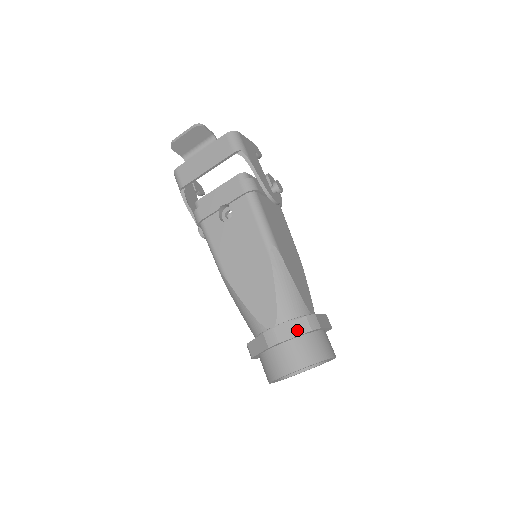
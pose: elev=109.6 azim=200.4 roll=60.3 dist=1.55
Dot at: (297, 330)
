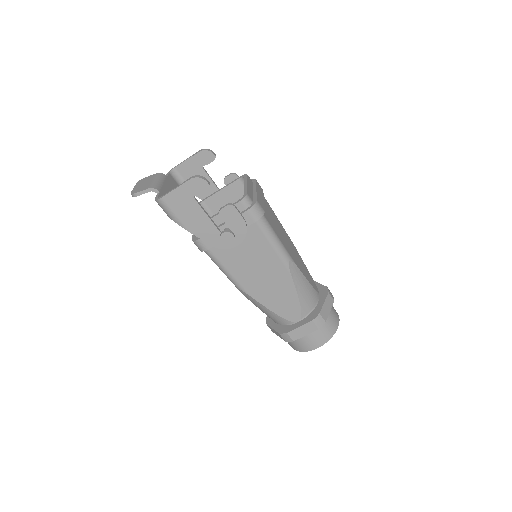
Dot at: (278, 335)
